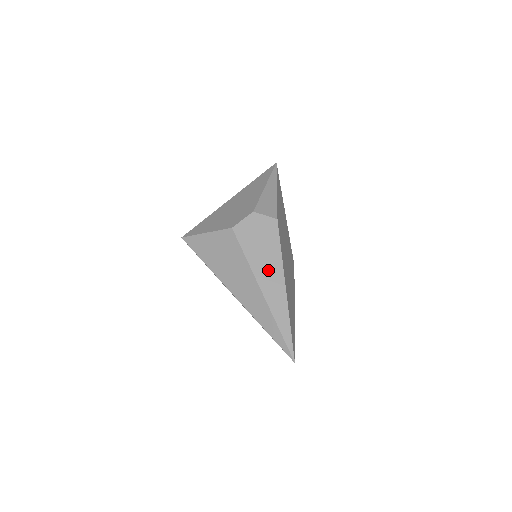
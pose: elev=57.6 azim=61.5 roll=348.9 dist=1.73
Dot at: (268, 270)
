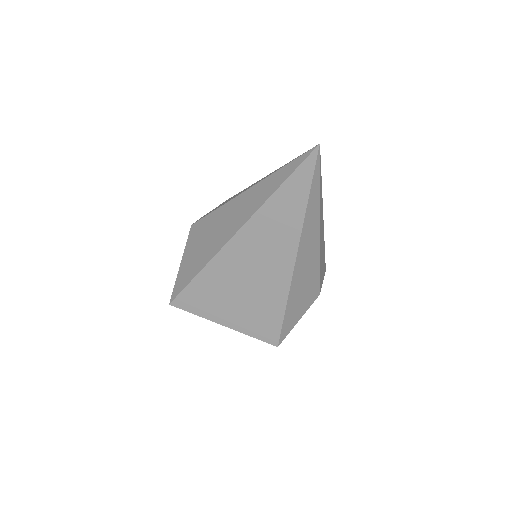
Dot at: occluded
